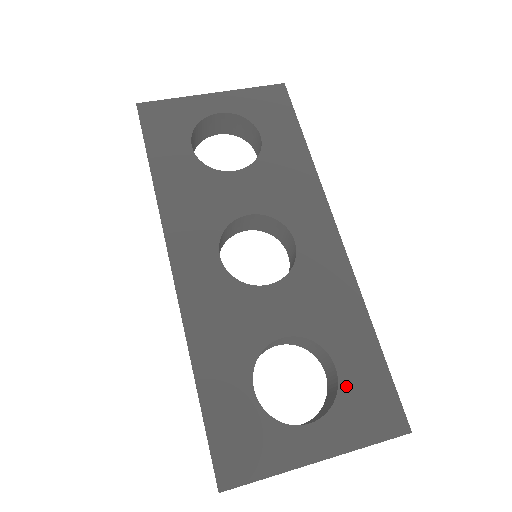
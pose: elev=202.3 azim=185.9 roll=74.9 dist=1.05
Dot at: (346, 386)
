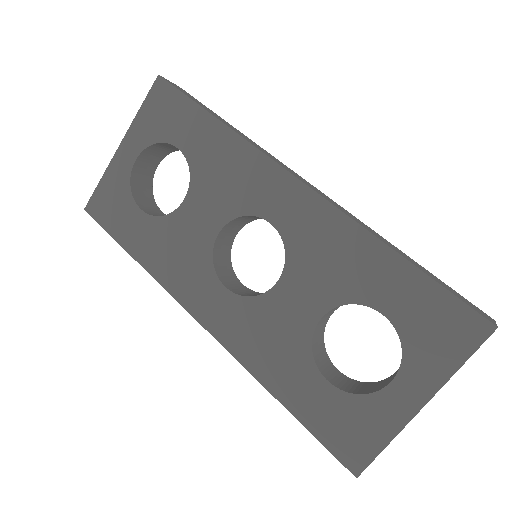
Dot at: (403, 325)
